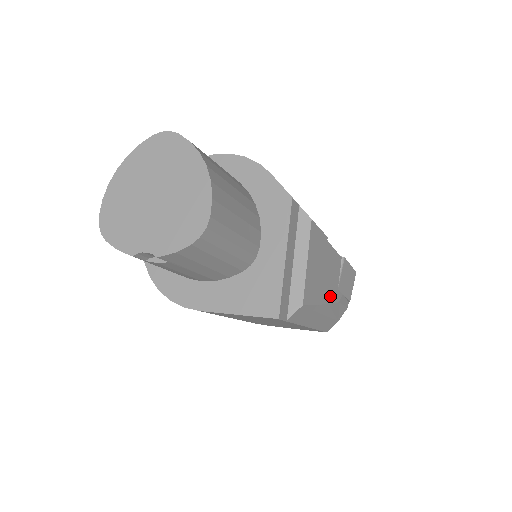
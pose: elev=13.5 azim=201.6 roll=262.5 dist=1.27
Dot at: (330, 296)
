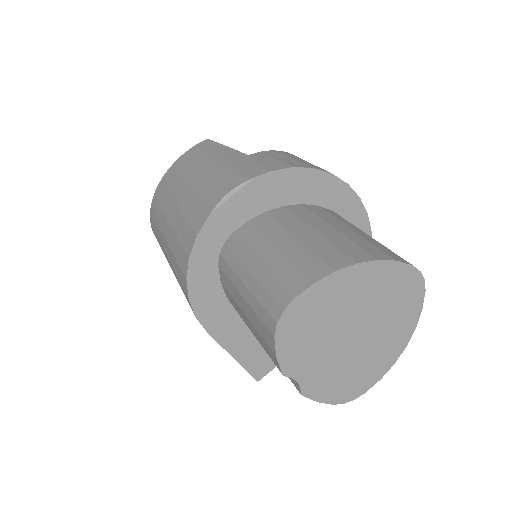
Dot at: occluded
